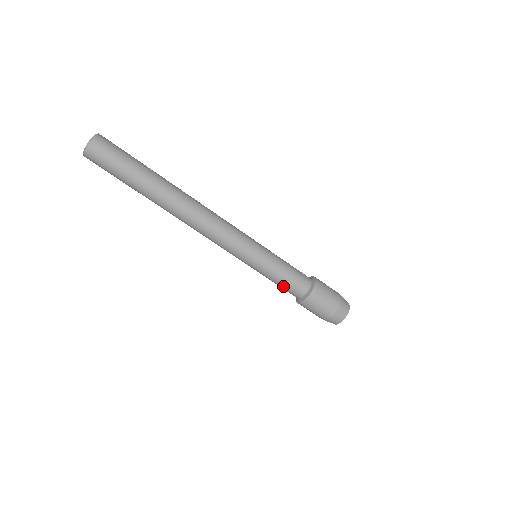
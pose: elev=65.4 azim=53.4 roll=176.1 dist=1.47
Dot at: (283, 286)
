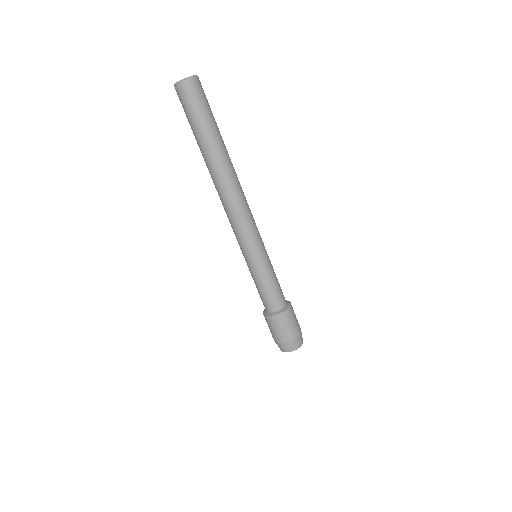
Dot at: (272, 291)
